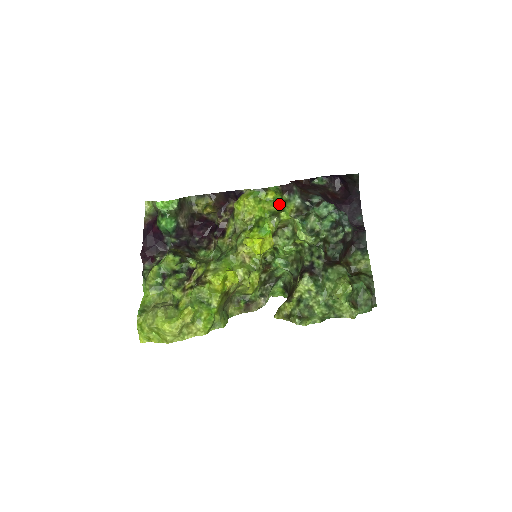
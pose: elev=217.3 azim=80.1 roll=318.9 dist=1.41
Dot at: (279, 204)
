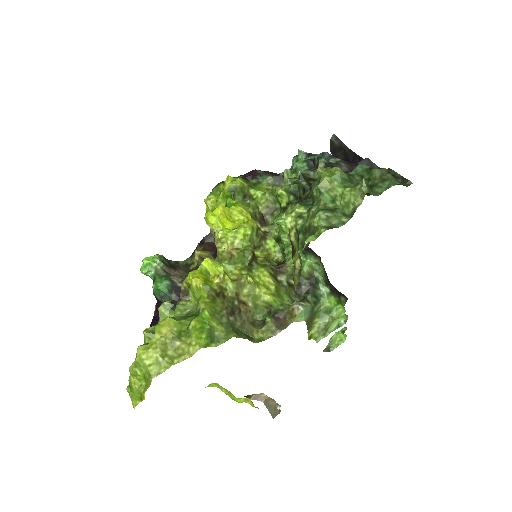
Dot at: (239, 181)
